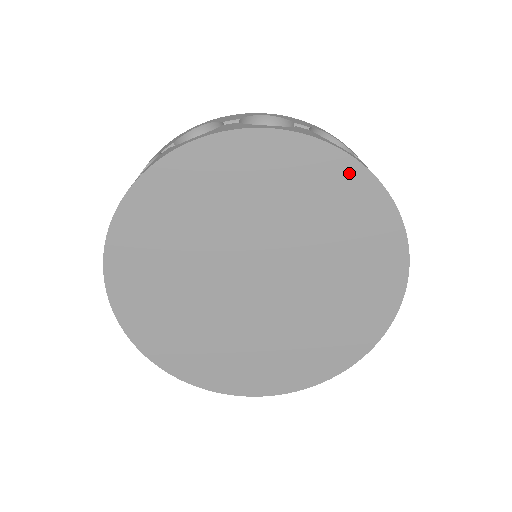
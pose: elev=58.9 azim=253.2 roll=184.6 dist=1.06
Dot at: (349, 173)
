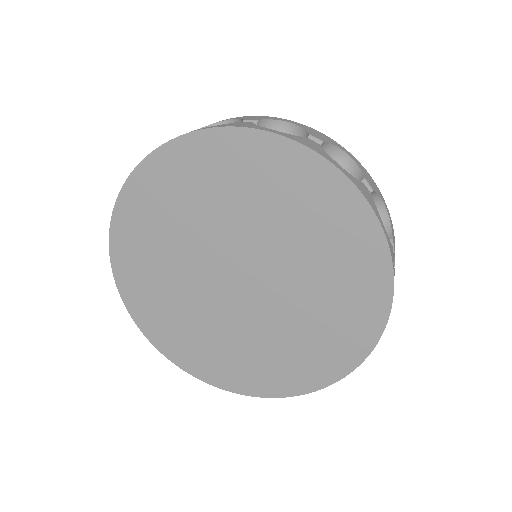
Dot at: (342, 193)
